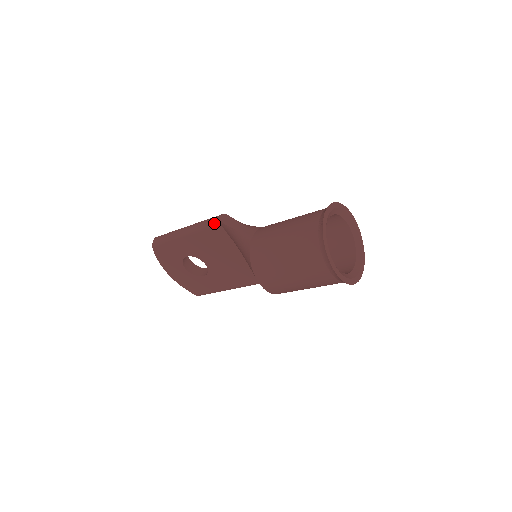
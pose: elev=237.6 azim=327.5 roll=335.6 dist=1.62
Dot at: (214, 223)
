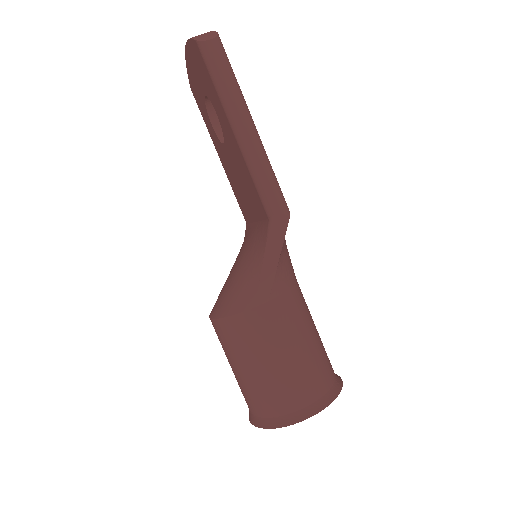
Dot at: (267, 207)
